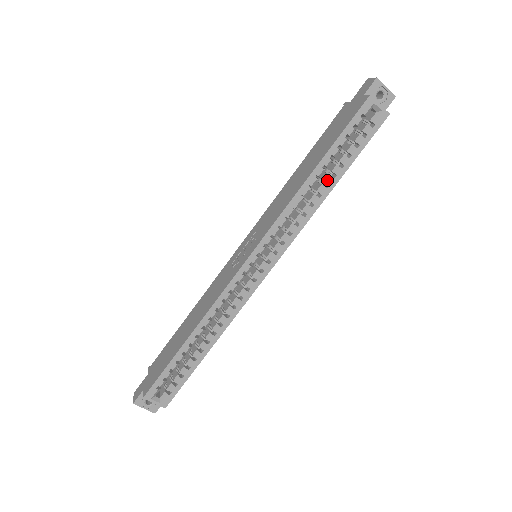
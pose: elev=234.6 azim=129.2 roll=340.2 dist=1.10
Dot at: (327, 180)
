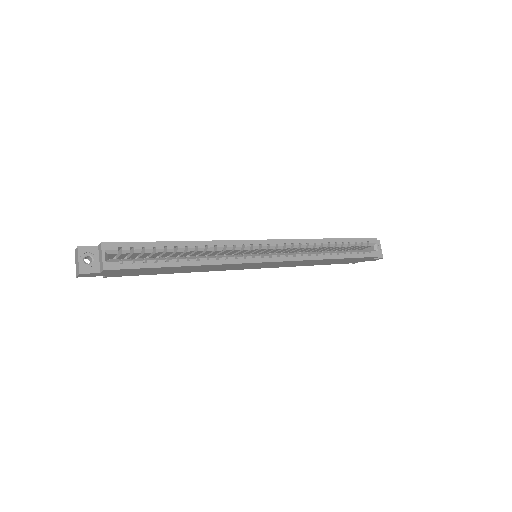
Dot at: (332, 252)
